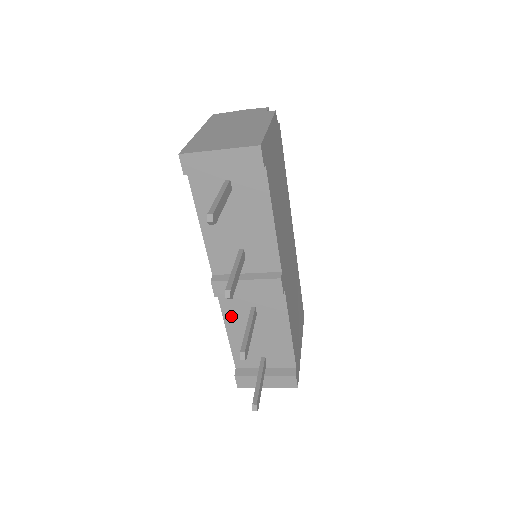
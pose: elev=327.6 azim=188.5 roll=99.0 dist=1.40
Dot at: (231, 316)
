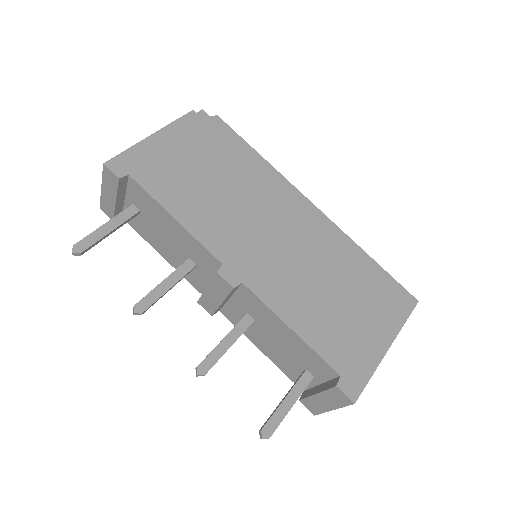
Dot at: (246, 331)
